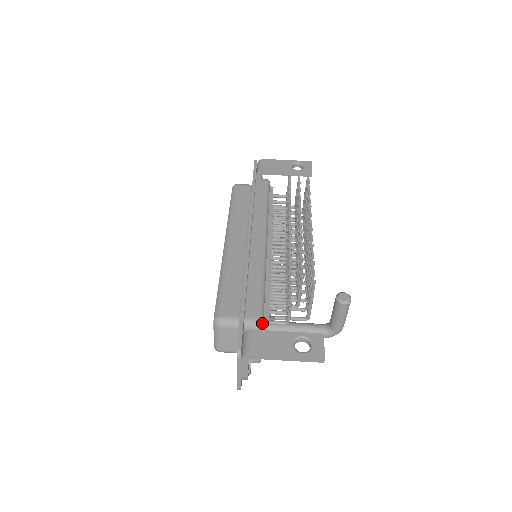
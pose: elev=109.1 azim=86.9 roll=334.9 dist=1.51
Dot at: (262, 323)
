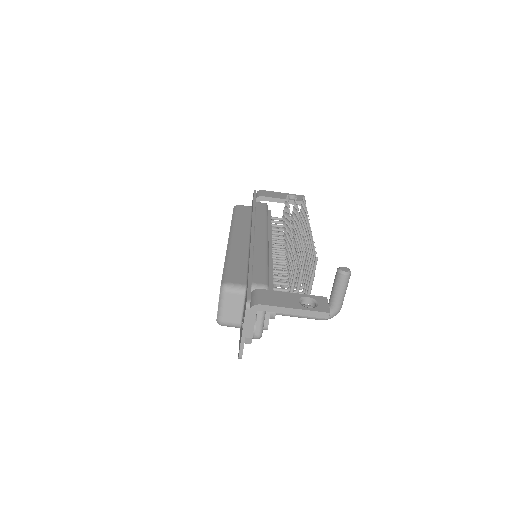
Dot at: (268, 289)
